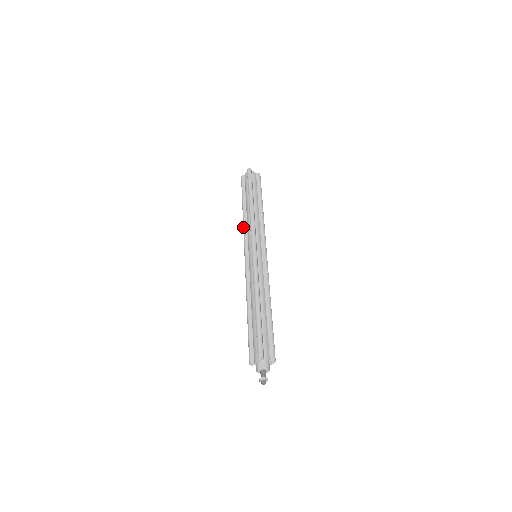
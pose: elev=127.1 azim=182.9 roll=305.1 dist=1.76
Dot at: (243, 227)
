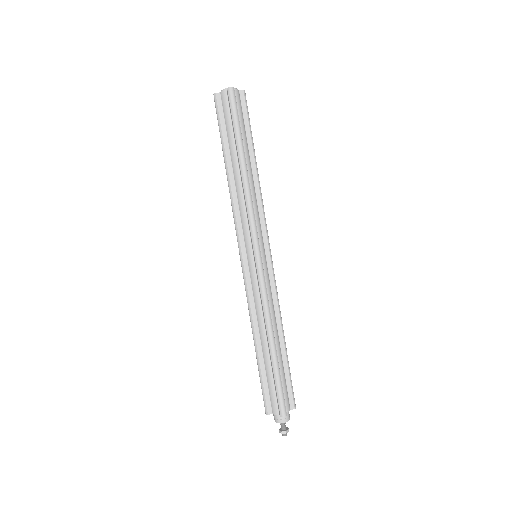
Dot at: (232, 204)
